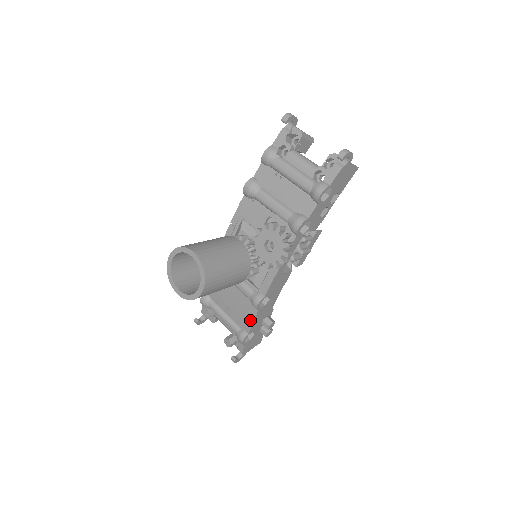
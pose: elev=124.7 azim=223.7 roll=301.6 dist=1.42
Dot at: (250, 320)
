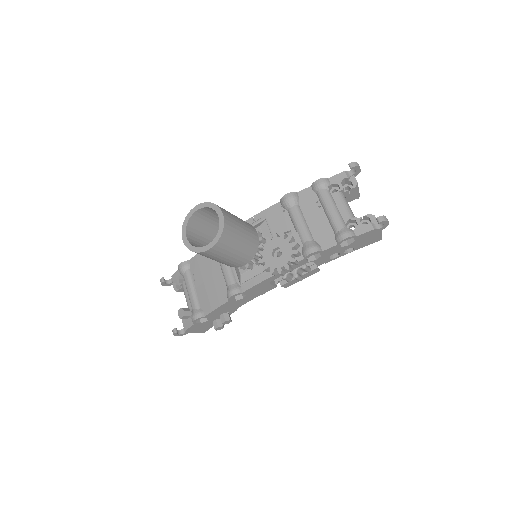
Dot at: (215, 305)
